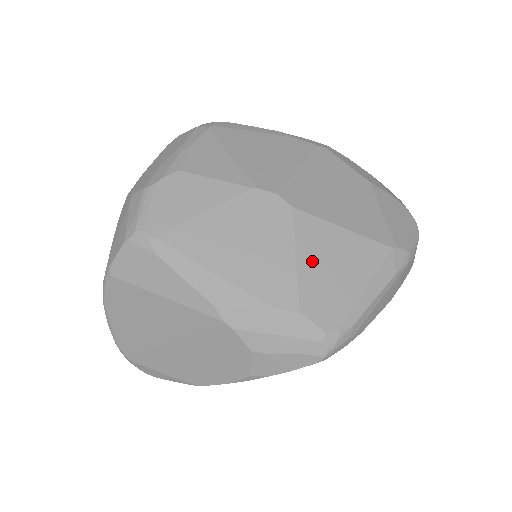
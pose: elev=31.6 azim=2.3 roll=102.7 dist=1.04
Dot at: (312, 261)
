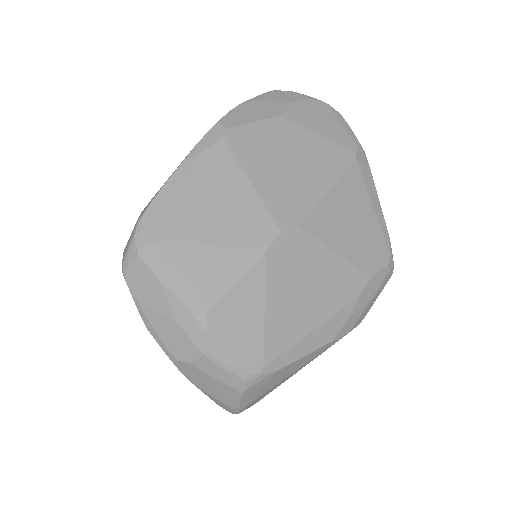
Dot at: (343, 240)
